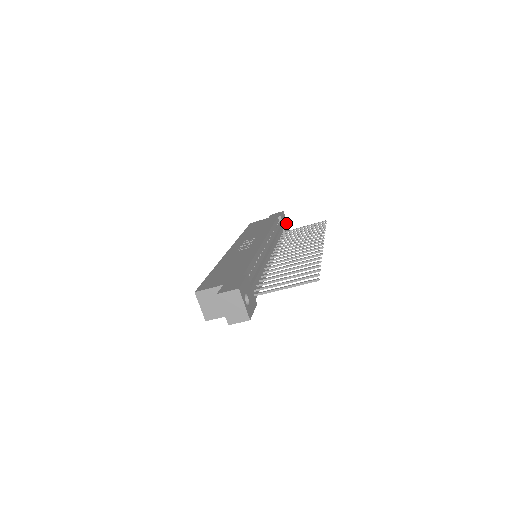
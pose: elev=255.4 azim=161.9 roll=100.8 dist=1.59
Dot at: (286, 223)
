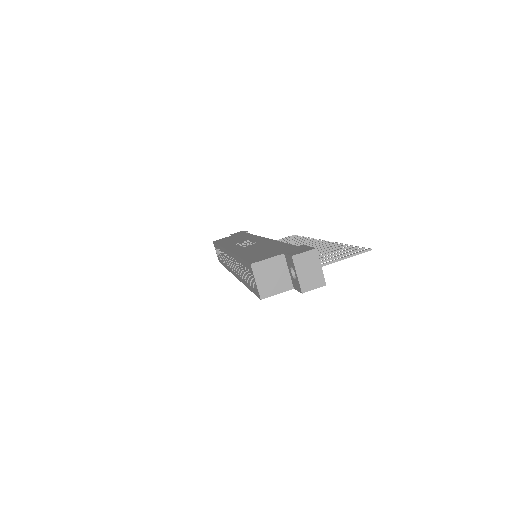
Dot at: occluded
